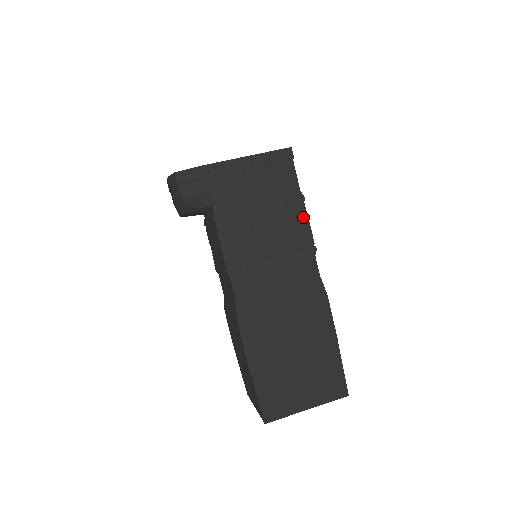
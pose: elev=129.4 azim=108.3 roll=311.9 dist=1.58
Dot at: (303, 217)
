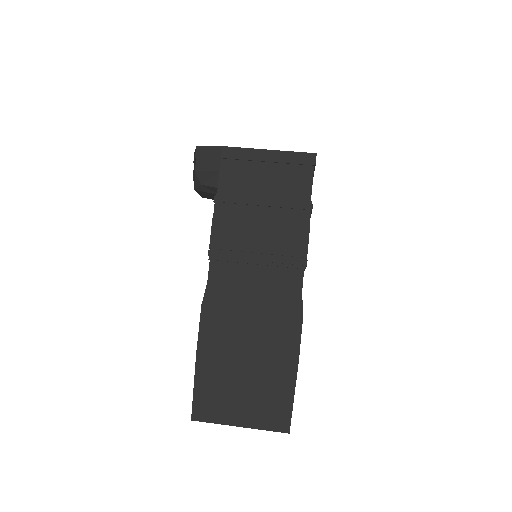
Dot at: (304, 226)
